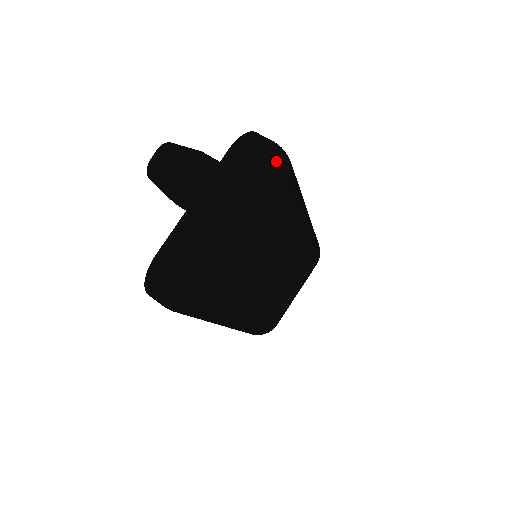
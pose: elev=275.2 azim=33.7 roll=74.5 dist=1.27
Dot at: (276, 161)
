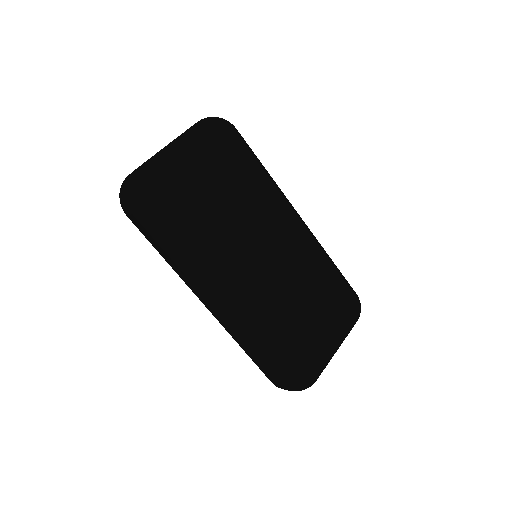
Dot at: (216, 118)
